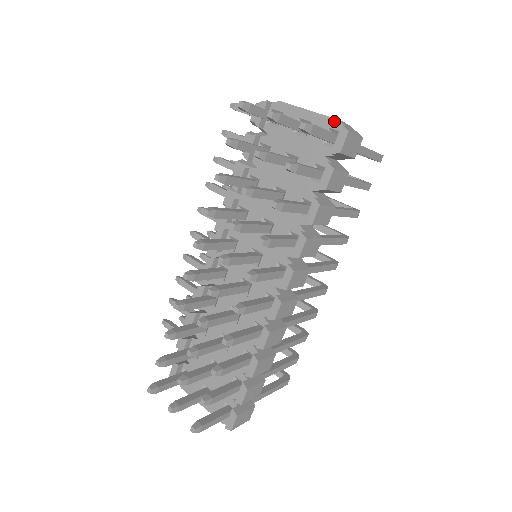
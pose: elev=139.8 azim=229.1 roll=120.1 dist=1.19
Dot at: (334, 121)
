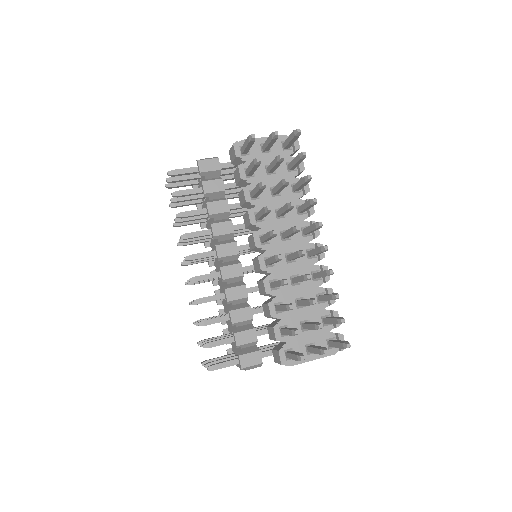
Dot at: (282, 136)
